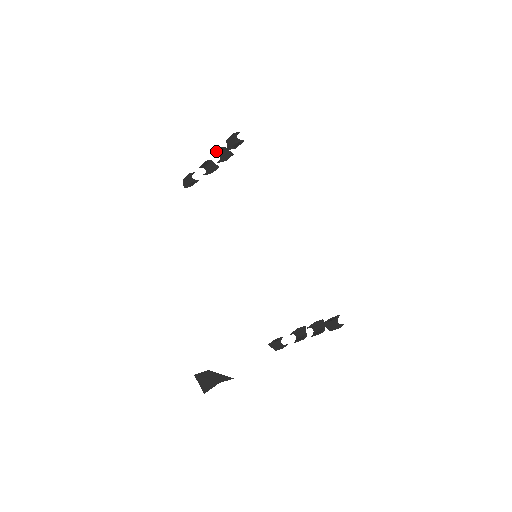
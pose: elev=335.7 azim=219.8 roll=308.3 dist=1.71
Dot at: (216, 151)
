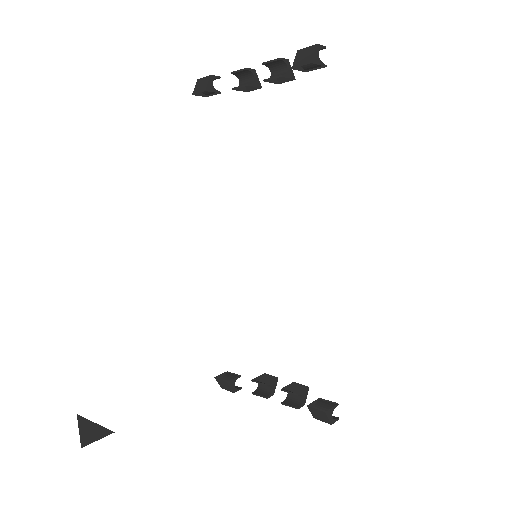
Dot at: (271, 60)
